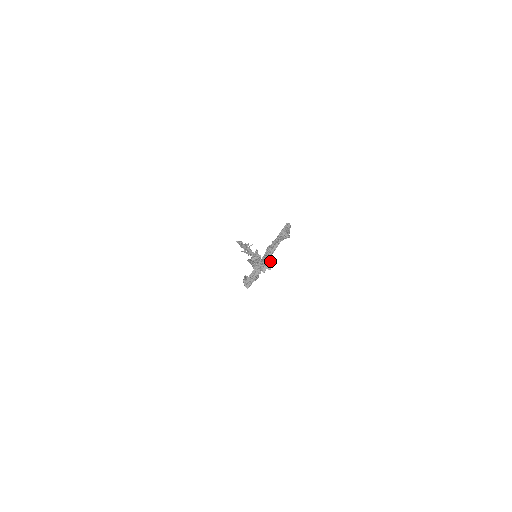
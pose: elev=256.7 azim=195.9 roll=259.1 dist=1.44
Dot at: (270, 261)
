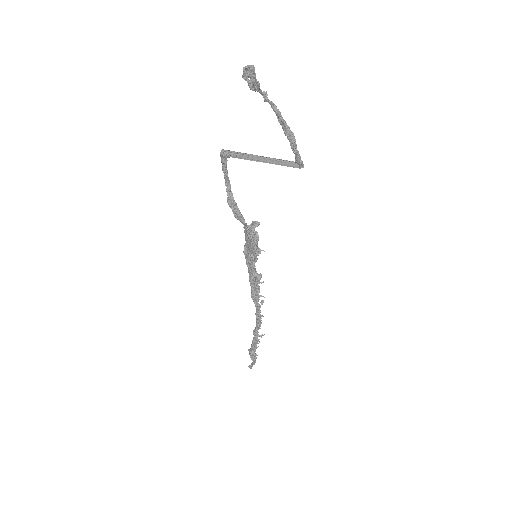
Dot at: (258, 84)
